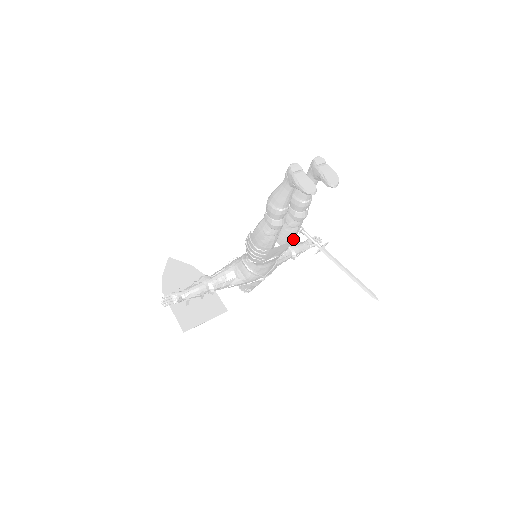
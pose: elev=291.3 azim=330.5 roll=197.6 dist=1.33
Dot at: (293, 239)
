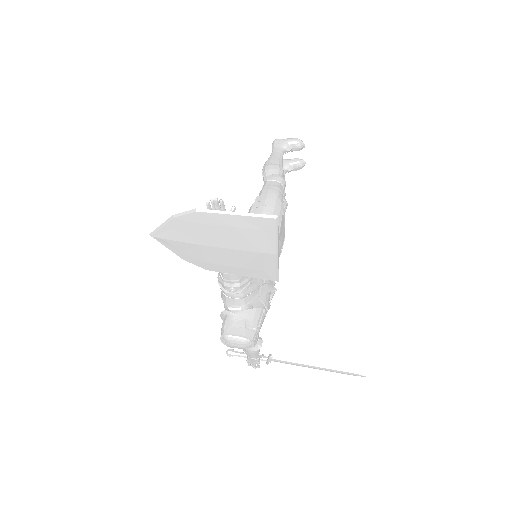
Dot at: occluded
